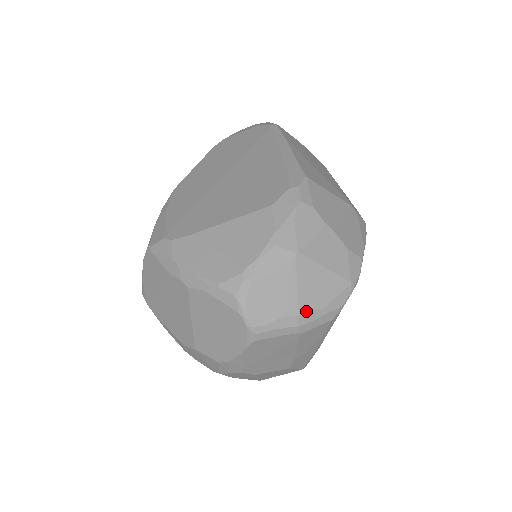
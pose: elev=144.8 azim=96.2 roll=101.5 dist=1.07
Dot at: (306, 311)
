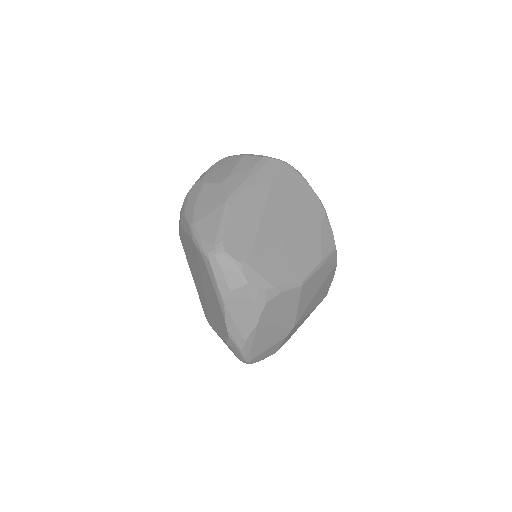
Dot at: occluded
